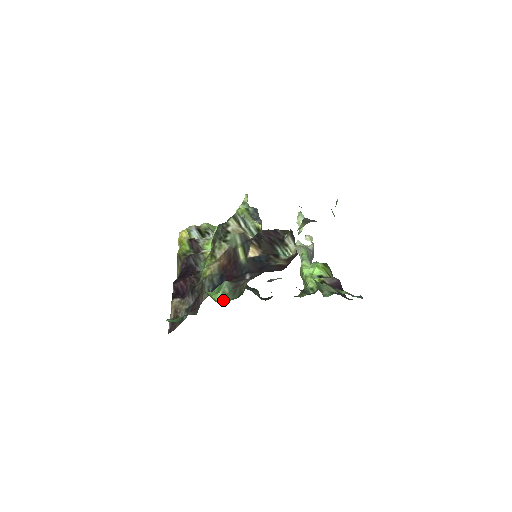
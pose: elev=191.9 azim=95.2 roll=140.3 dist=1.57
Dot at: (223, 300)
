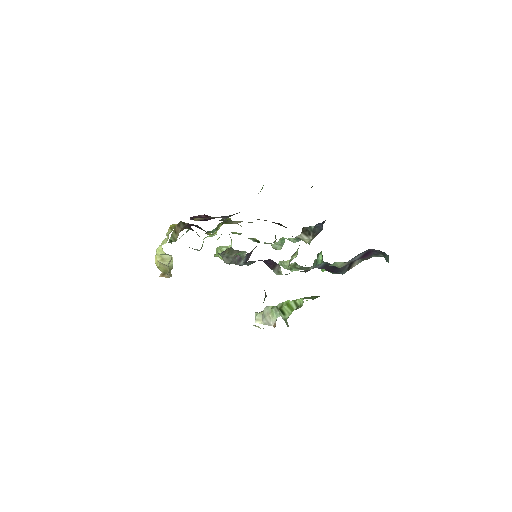
Dot at: occluded
